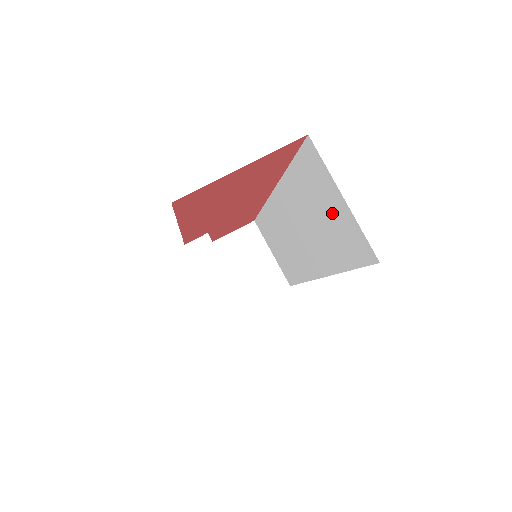
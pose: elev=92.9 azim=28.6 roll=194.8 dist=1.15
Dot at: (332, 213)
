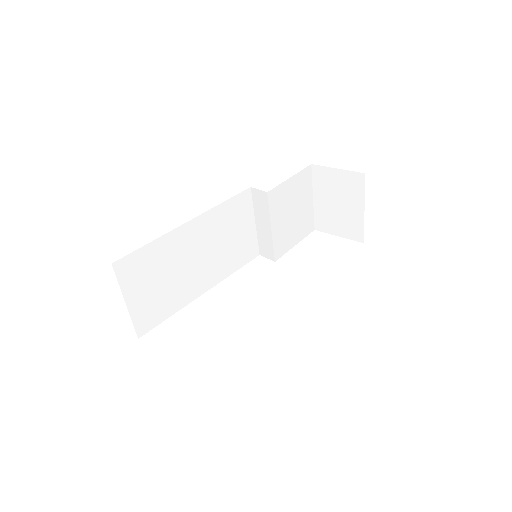
Dot at: occluded
